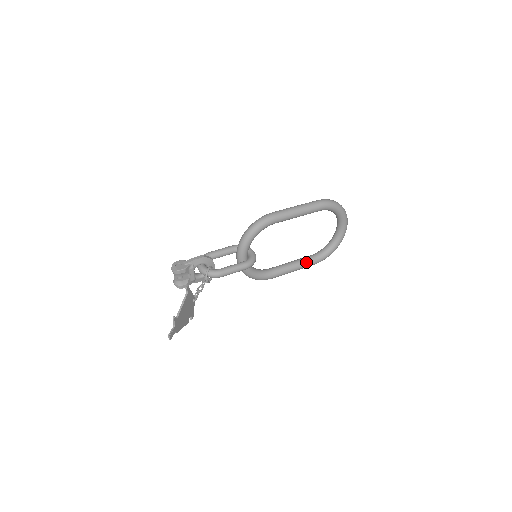
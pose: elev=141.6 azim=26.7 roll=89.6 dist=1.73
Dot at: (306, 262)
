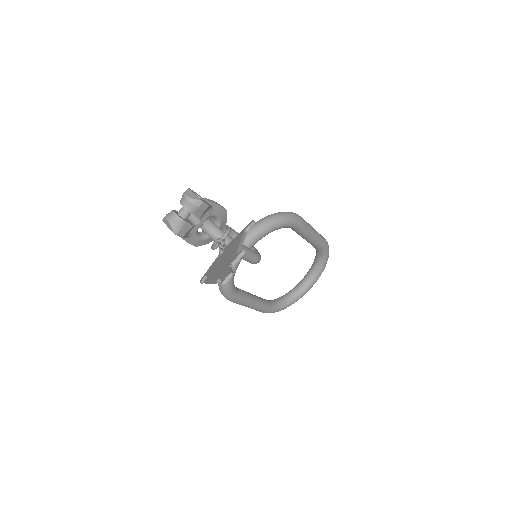
Dot at: (264, 304)
